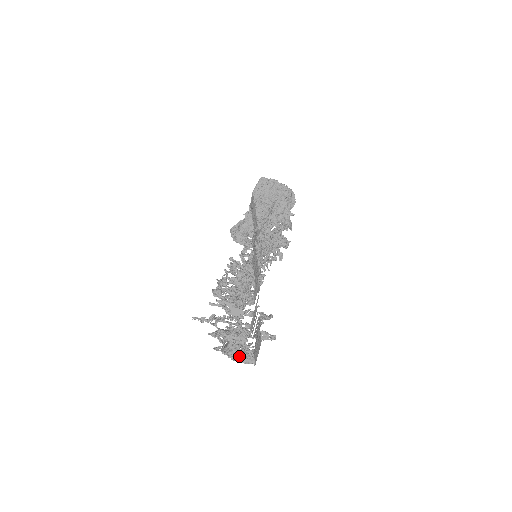
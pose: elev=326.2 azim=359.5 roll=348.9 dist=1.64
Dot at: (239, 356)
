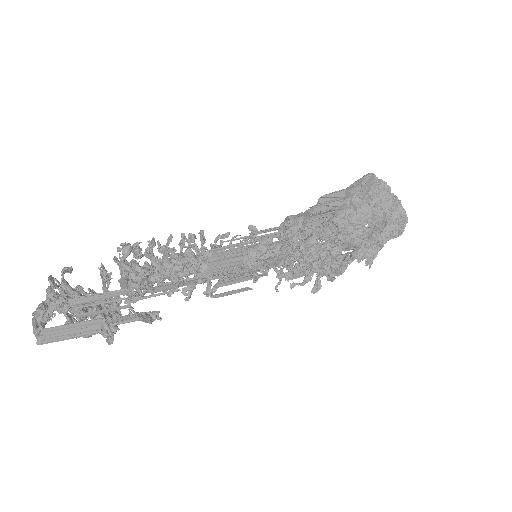
Dot at: (39, 321)
